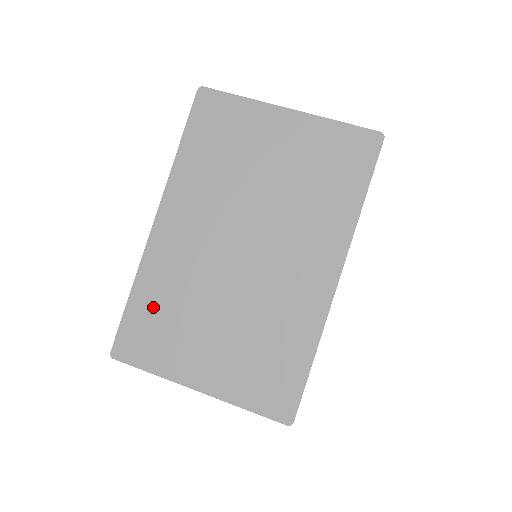
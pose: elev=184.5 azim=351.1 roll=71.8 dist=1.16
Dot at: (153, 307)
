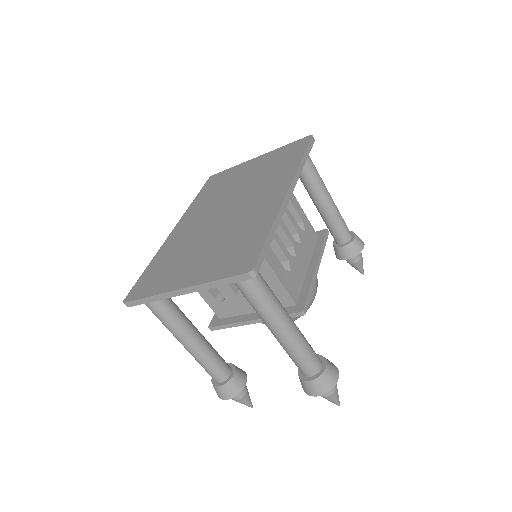
Dot at: (161, 264)
